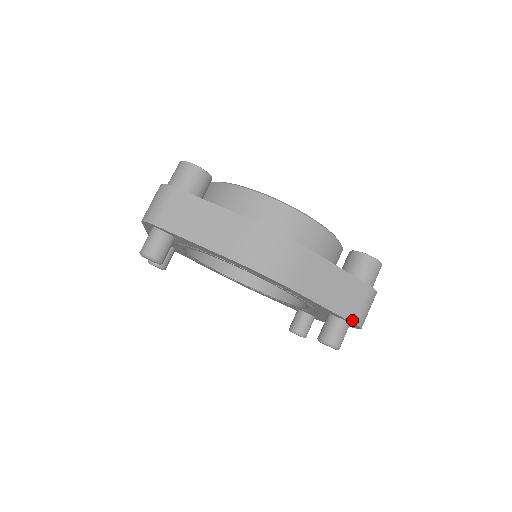
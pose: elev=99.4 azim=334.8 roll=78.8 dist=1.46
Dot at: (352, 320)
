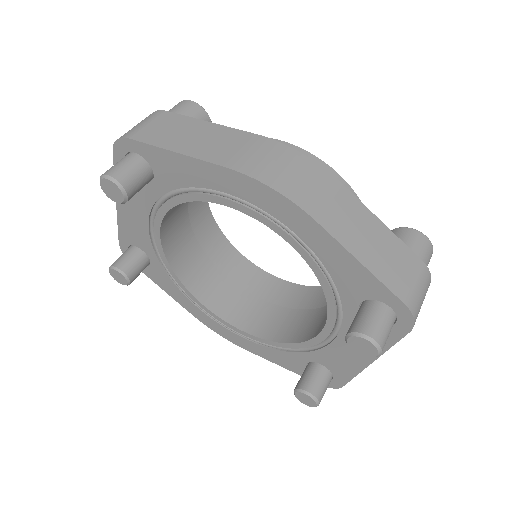
Dot at: (400, 297)
